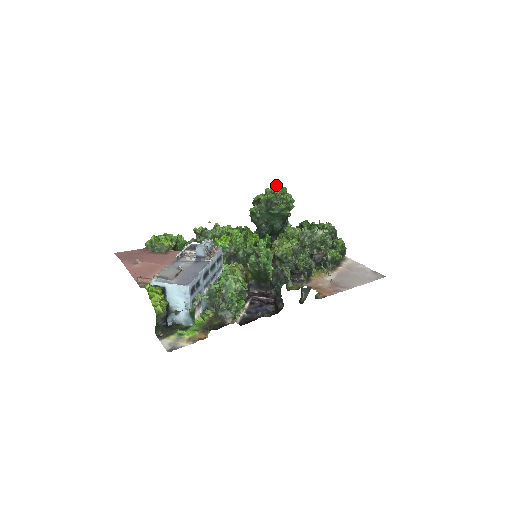
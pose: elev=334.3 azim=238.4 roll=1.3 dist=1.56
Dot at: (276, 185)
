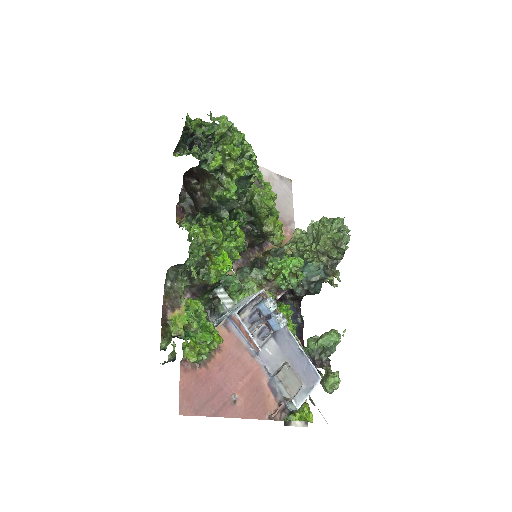
Dot at: (229, 128)
